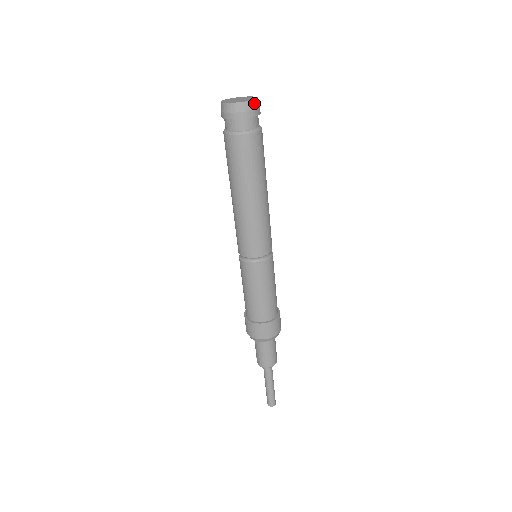
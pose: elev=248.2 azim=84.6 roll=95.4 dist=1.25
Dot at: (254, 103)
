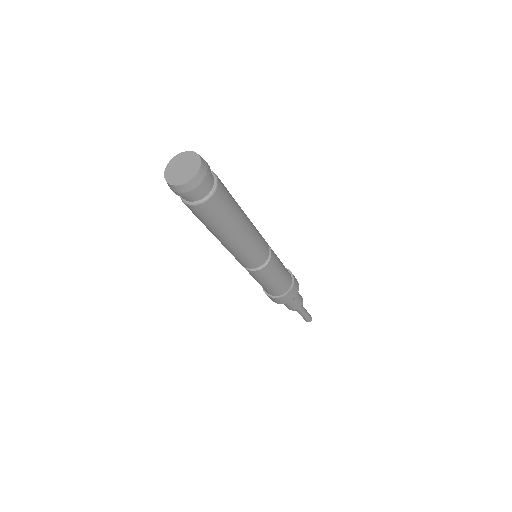
Dot at: (203, 166)
